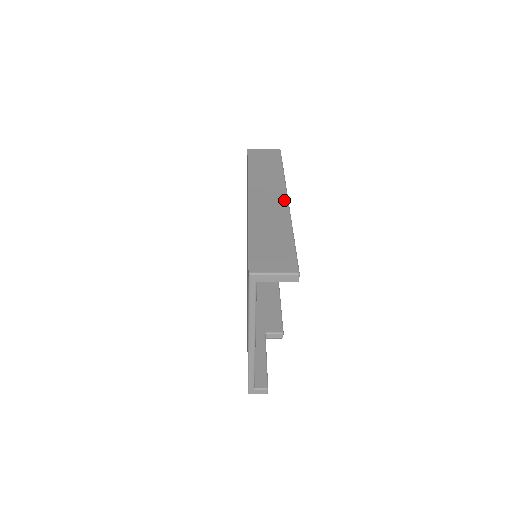
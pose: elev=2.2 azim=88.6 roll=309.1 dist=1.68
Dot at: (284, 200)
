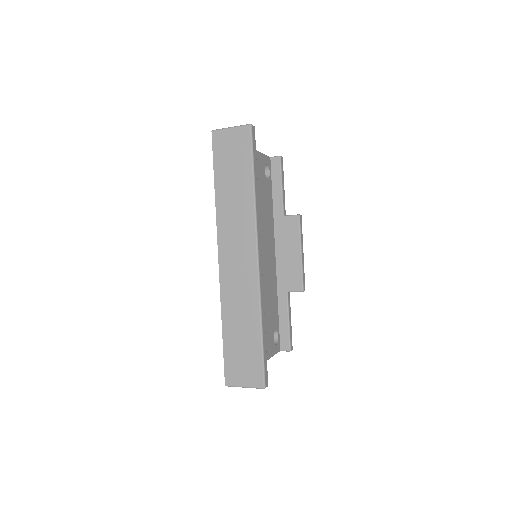
Dot at: (254, 264)
